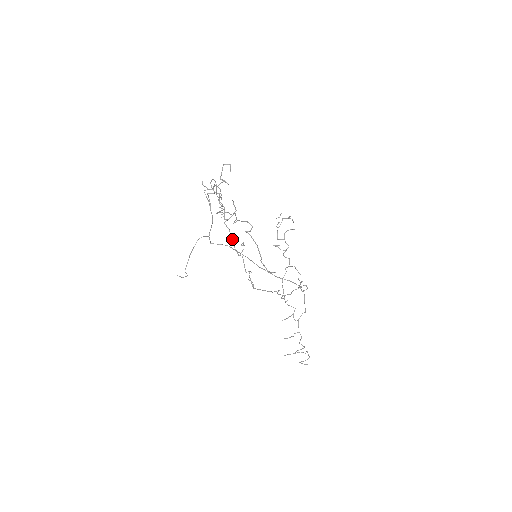
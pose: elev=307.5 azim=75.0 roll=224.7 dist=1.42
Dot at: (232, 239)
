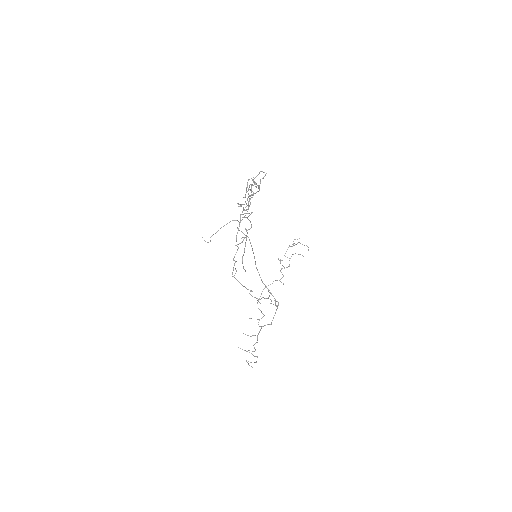
Dot at: (238, 230)
